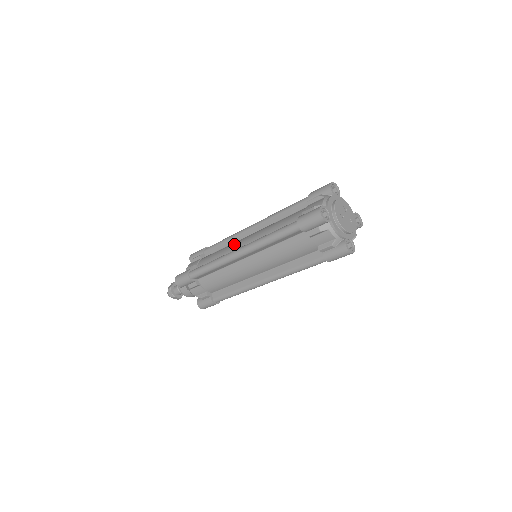
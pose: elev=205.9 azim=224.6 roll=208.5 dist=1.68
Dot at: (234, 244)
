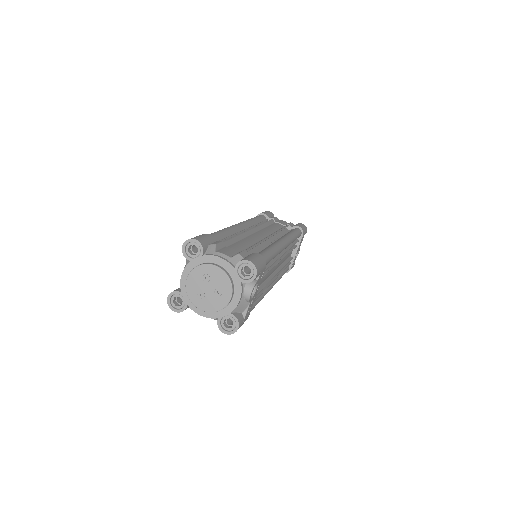
Dot at: occluded
